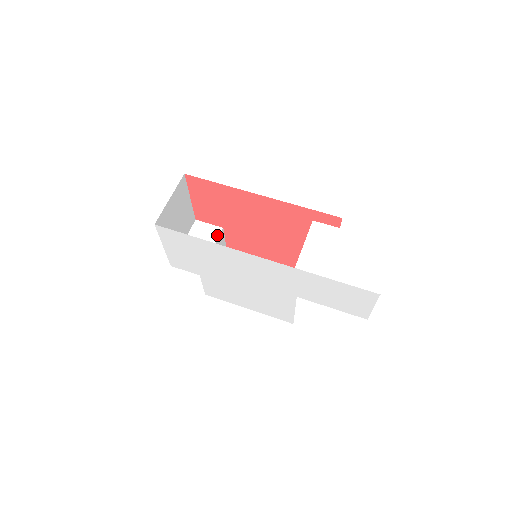
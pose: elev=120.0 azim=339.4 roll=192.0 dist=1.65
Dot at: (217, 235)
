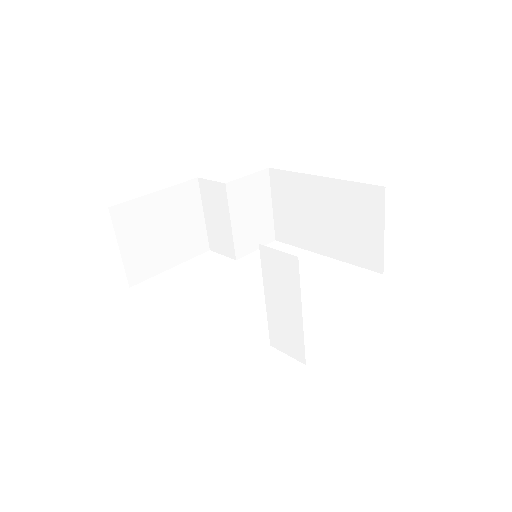
Dot at: (225, 197)
